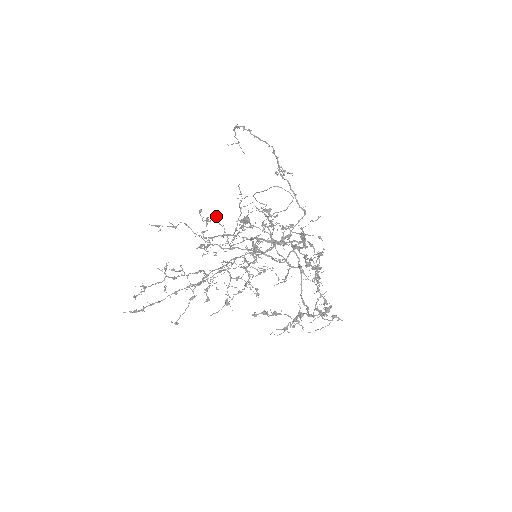
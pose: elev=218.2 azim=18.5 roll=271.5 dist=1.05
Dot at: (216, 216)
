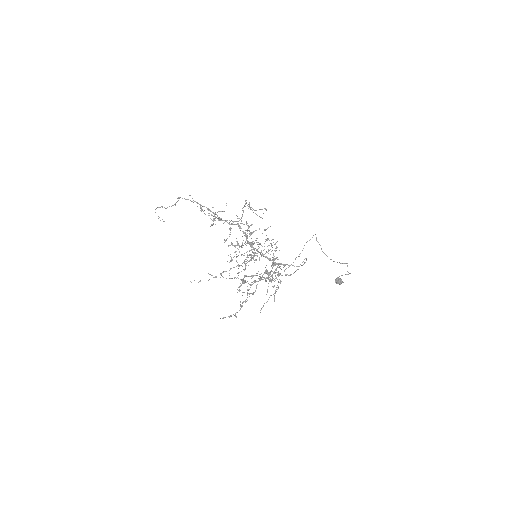
Dot at: occluded
